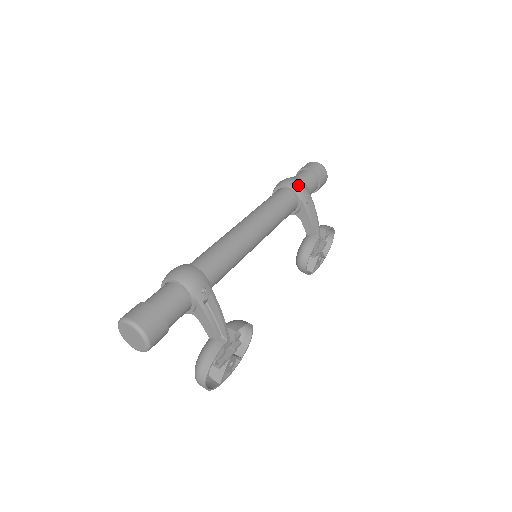
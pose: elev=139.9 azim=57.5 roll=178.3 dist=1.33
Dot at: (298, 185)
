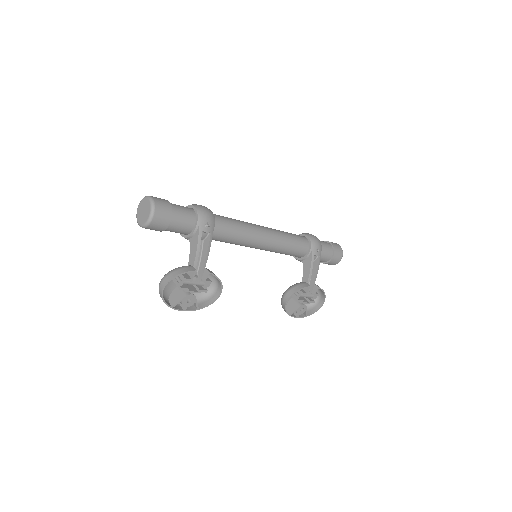
Dot at: (315, 239)
